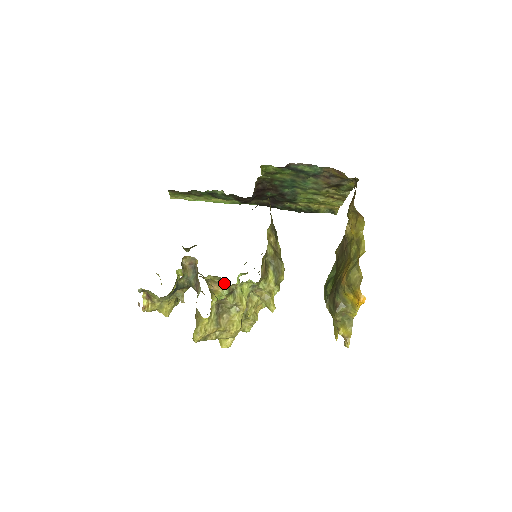
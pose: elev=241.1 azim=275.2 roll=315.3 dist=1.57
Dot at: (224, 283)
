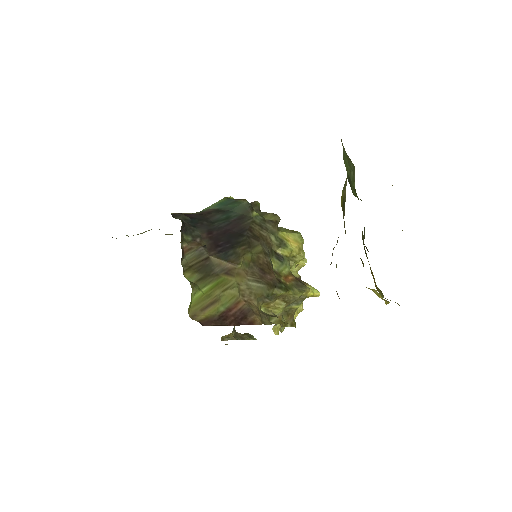
Dot at: occluded
